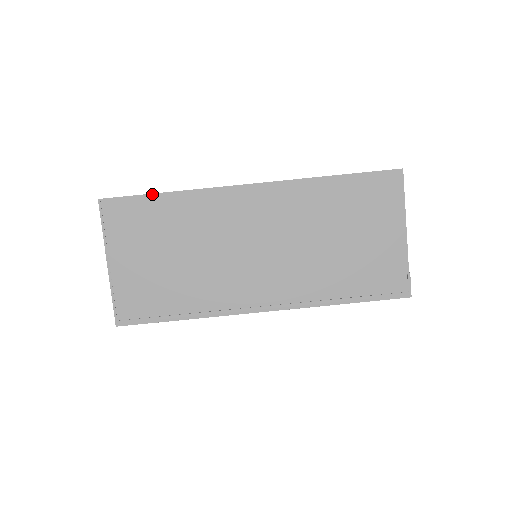
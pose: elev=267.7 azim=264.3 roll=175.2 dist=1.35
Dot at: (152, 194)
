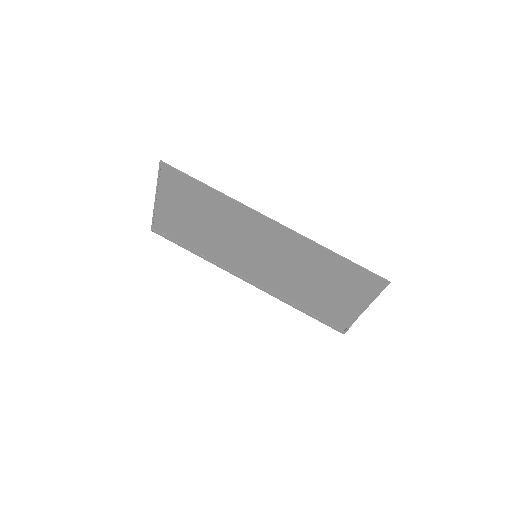
Dot at: (200, 182)
